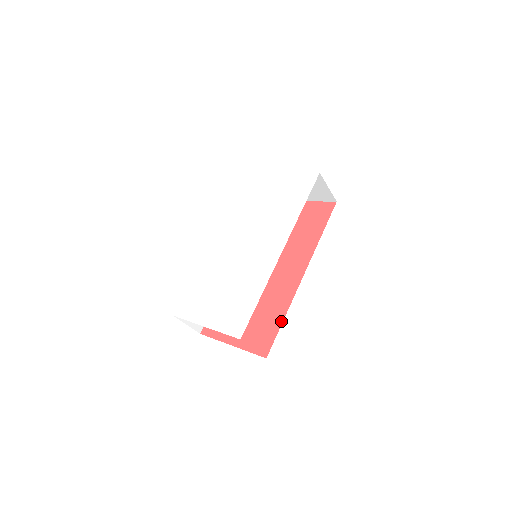
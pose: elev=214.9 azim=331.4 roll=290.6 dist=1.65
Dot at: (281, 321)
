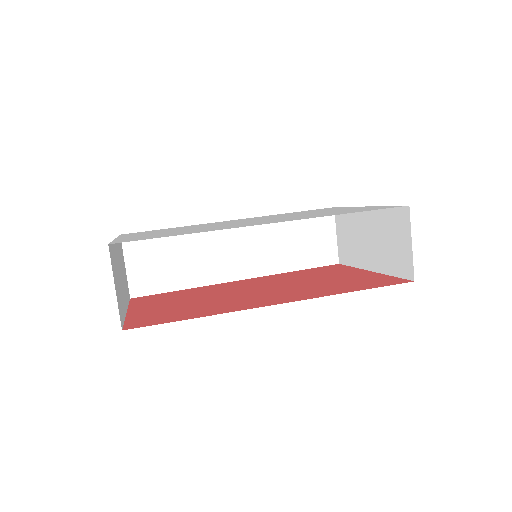
Dot at: (191, 317)
